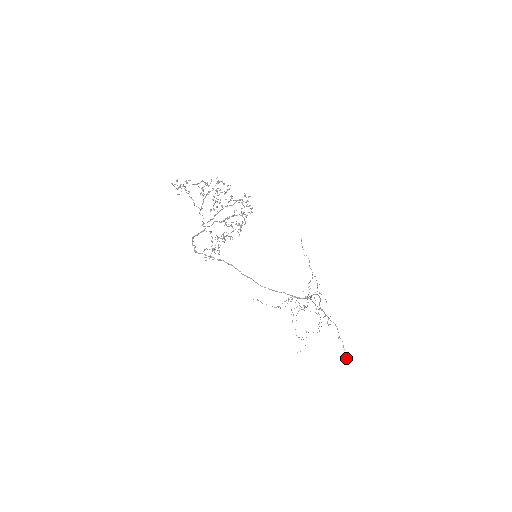
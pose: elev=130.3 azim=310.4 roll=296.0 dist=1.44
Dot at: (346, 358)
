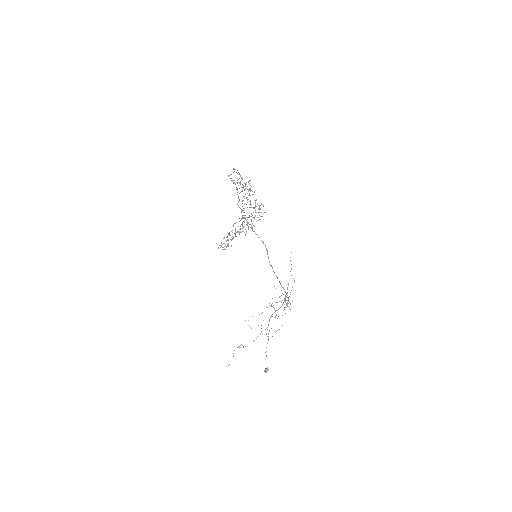
Dot at: occluded
